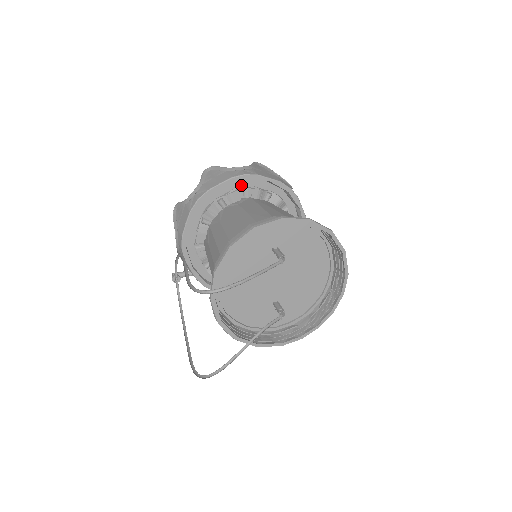
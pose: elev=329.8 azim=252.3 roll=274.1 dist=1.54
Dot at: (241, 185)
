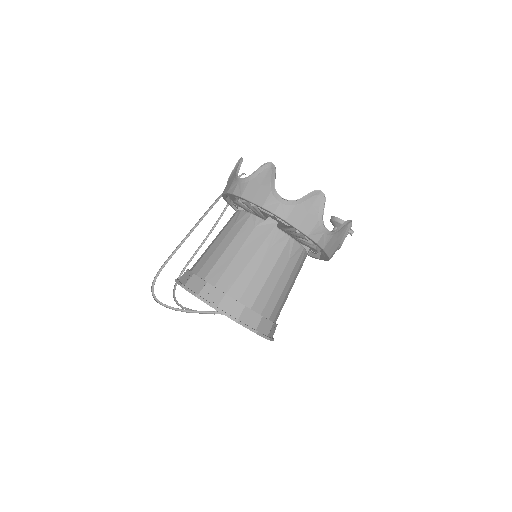
Dot at: occluded
